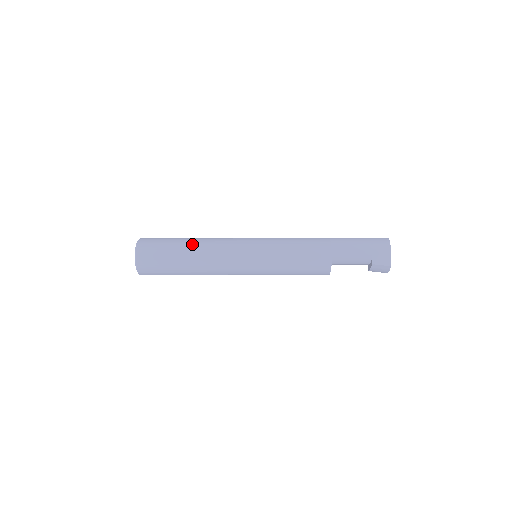
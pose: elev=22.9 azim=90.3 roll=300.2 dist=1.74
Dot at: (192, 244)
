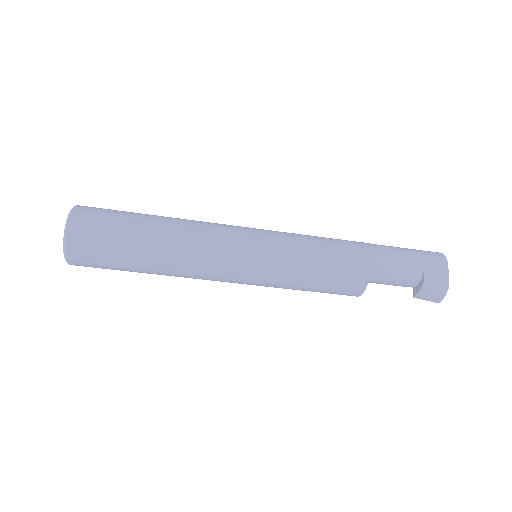
Dot at: (163, 220)
